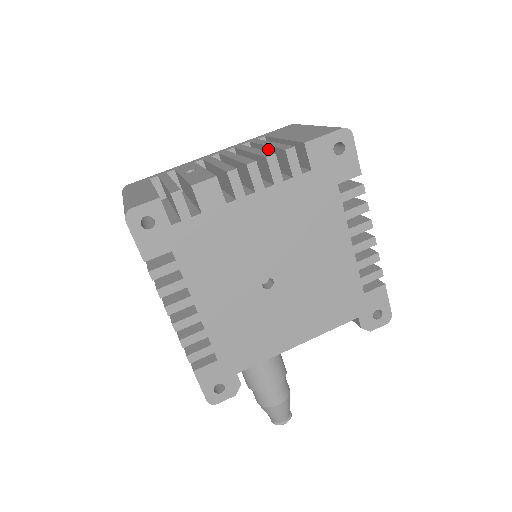
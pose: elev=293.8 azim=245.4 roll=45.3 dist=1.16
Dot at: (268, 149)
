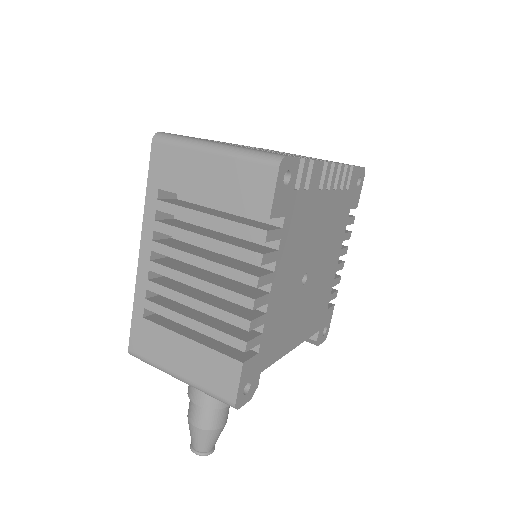
Dot at: occluded
